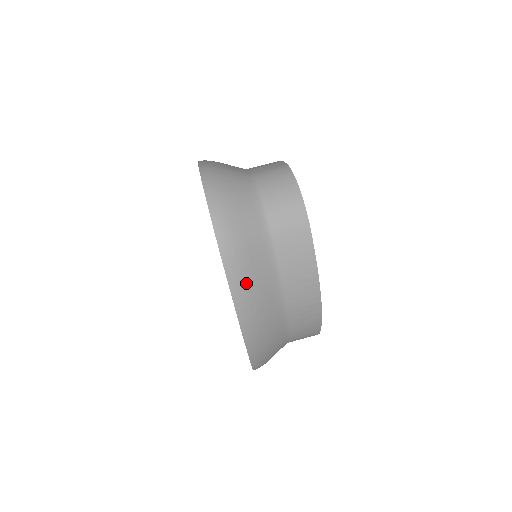
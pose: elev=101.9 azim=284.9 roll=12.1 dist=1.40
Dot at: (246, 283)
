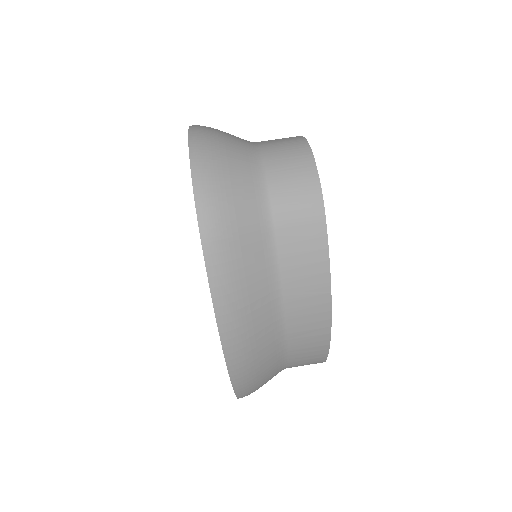
Dot at: (232, 281)
